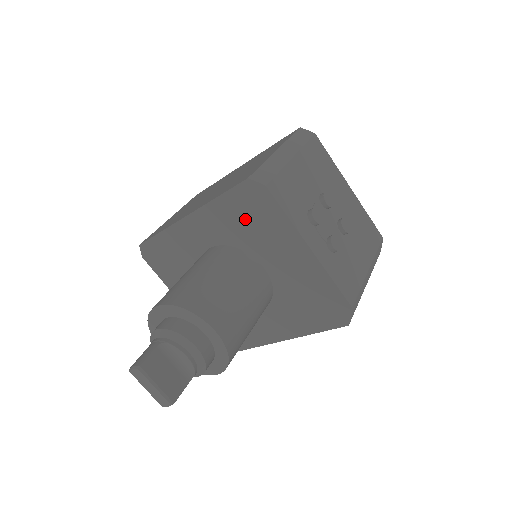
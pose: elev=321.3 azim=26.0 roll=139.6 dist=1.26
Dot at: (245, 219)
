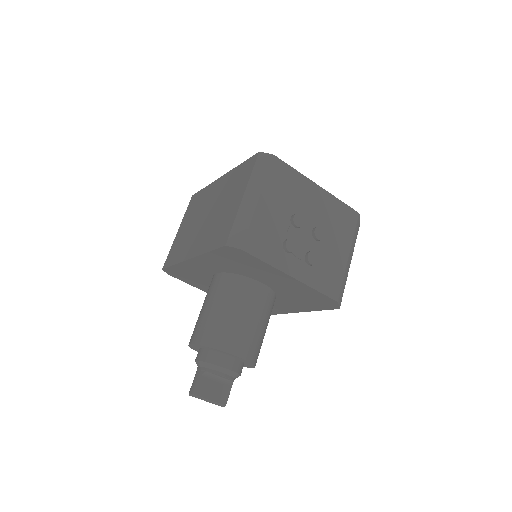
Dot at: (235, 262)
